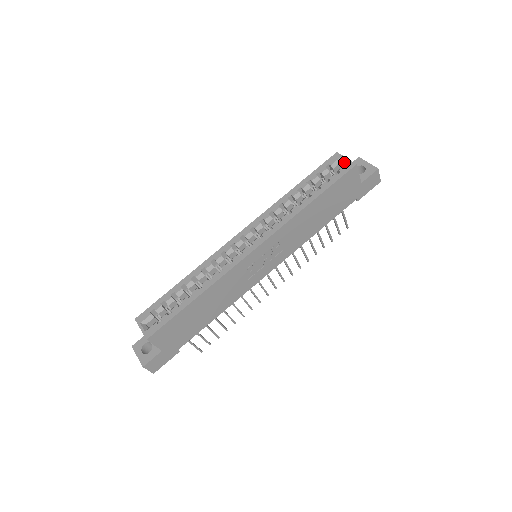
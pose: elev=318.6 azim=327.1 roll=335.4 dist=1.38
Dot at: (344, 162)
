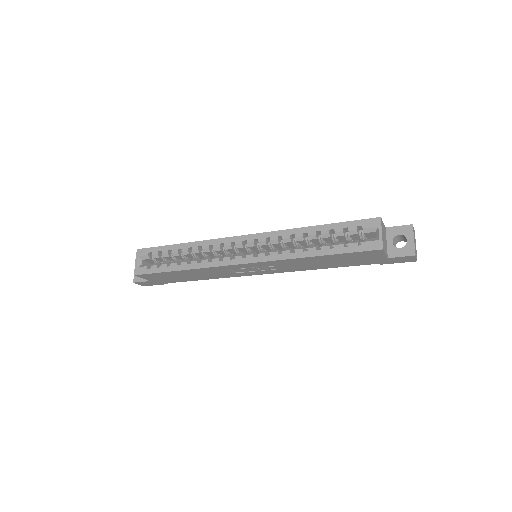
Dot at: (377, 235)
